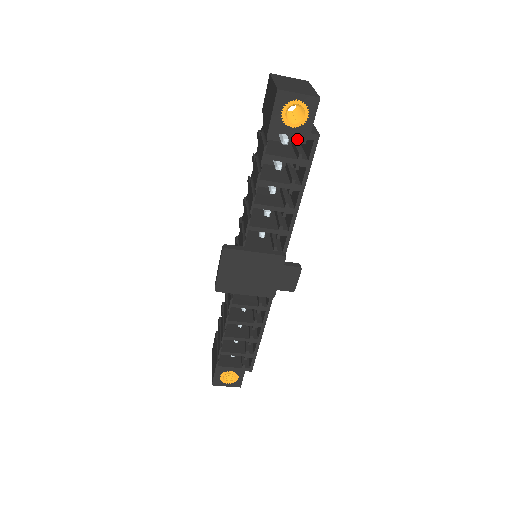
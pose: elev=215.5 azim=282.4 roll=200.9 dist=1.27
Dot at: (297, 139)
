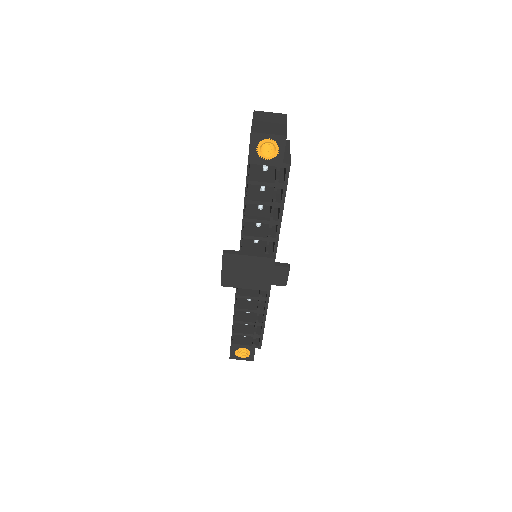
Dot at: occluded
